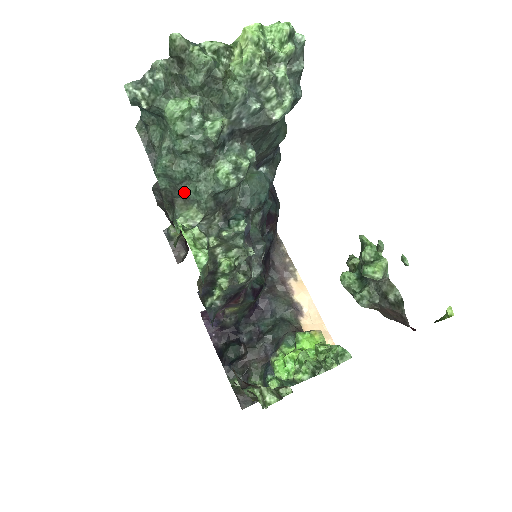
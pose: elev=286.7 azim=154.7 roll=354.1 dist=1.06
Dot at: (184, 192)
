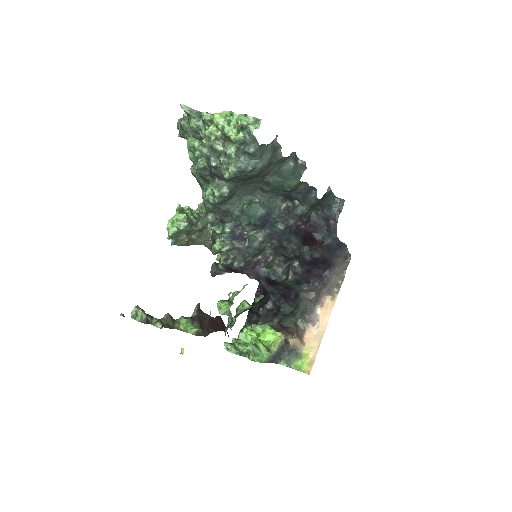
Dot at: occluded
